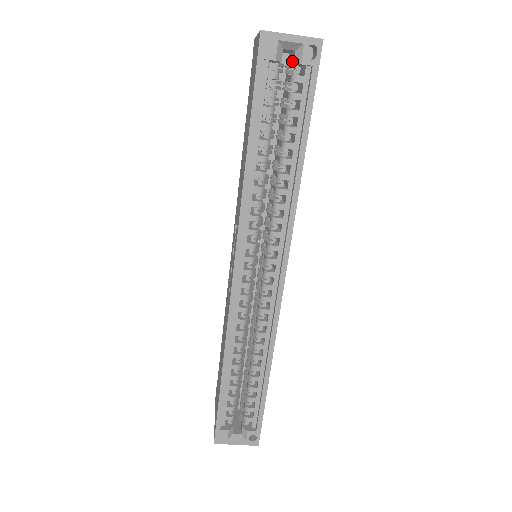
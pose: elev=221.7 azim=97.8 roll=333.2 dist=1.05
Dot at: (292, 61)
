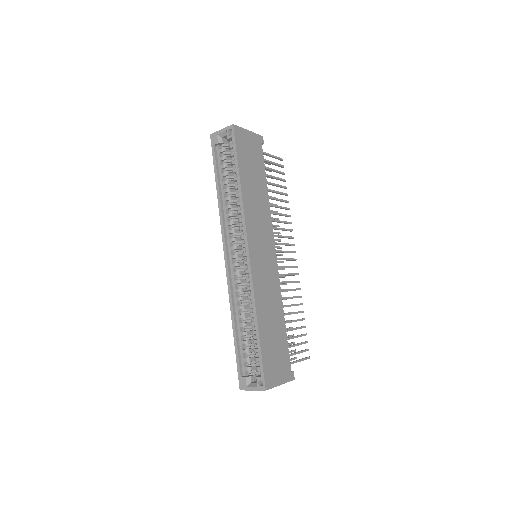
Dot at: (230, 141)
